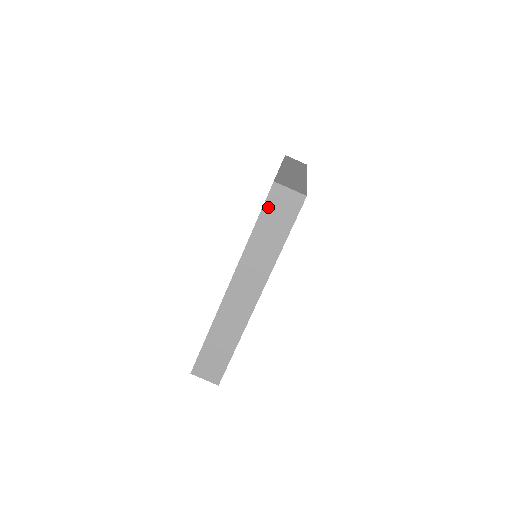
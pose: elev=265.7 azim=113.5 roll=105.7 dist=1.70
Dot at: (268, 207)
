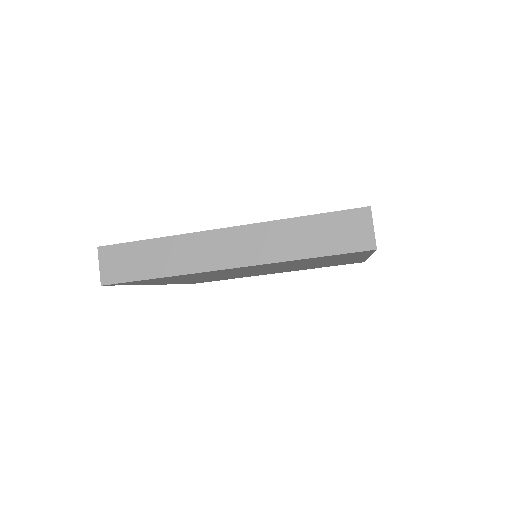
Dot at: (339, 217)
